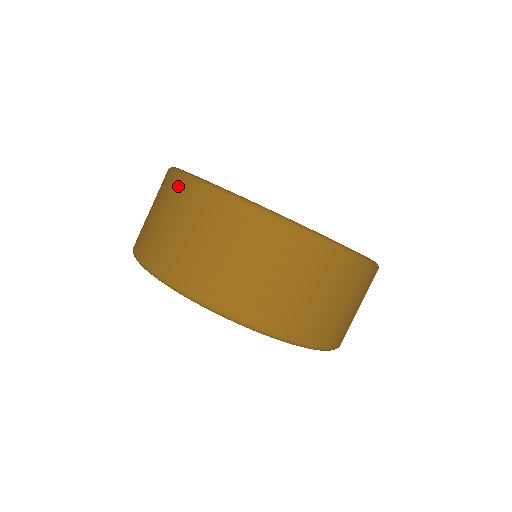
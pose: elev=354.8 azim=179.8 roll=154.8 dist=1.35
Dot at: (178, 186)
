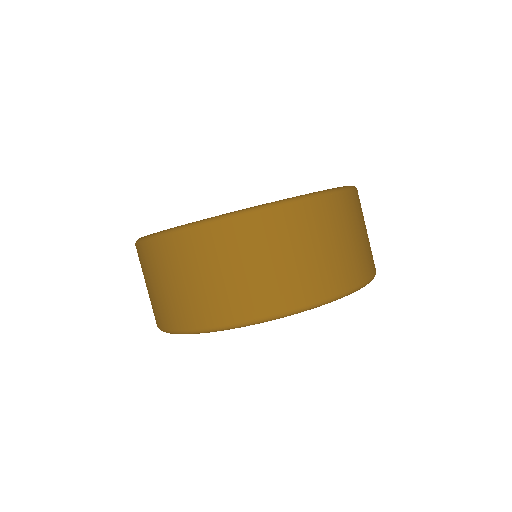
Dot at: (139, 254)
